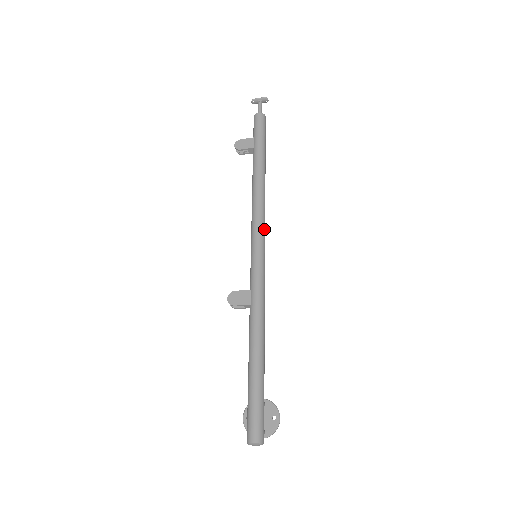
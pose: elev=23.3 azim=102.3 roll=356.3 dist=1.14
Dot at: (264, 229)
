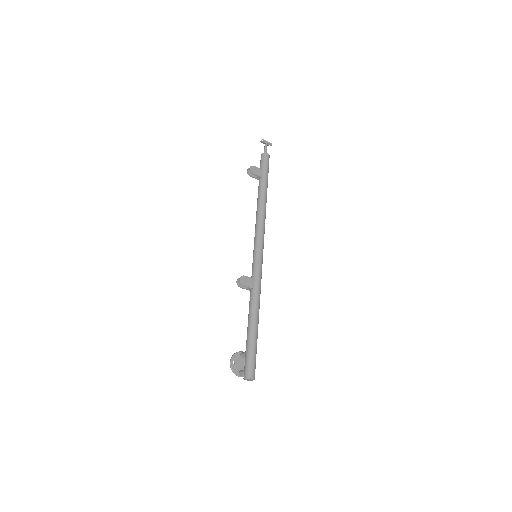
Dot at: occluded
